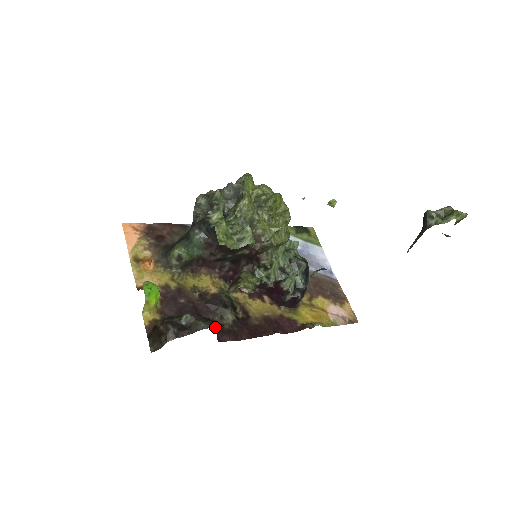
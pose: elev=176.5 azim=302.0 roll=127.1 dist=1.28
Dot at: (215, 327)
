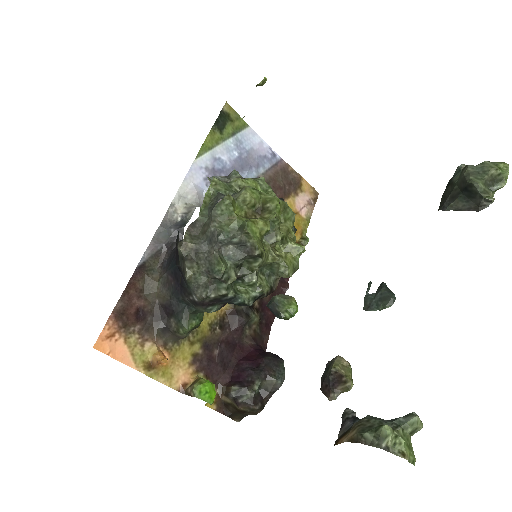
Dot at: (282, 368)
